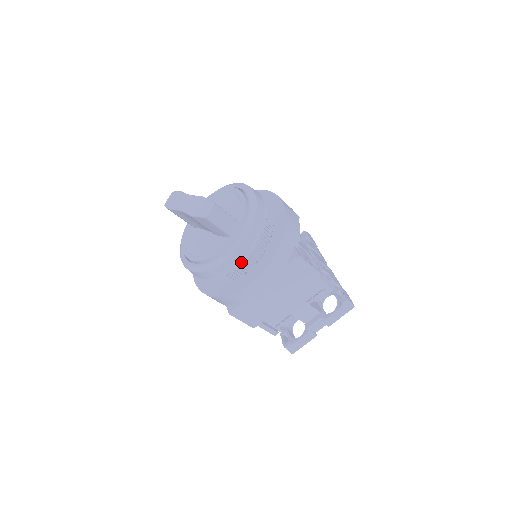
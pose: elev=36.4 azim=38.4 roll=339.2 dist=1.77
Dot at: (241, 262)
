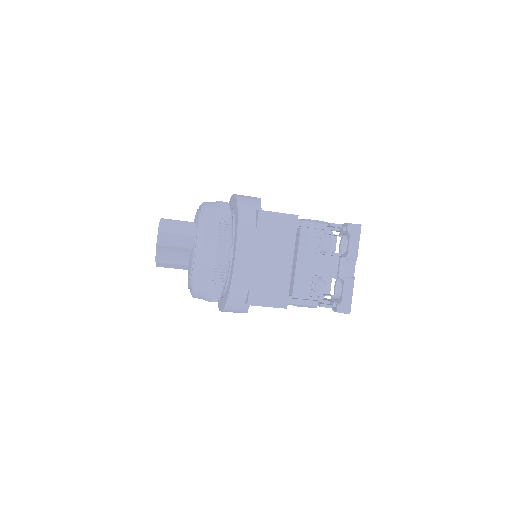
Dot at: (215, 248)
